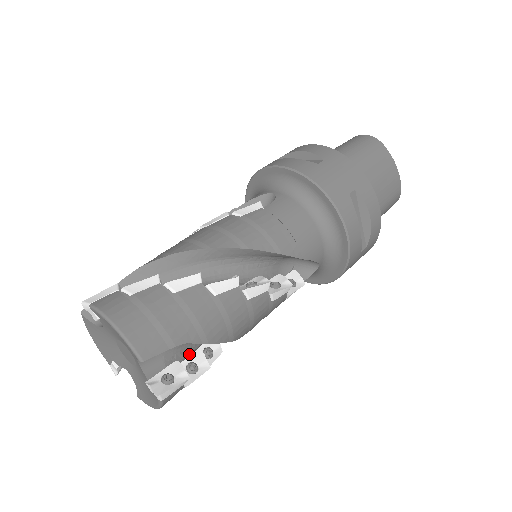
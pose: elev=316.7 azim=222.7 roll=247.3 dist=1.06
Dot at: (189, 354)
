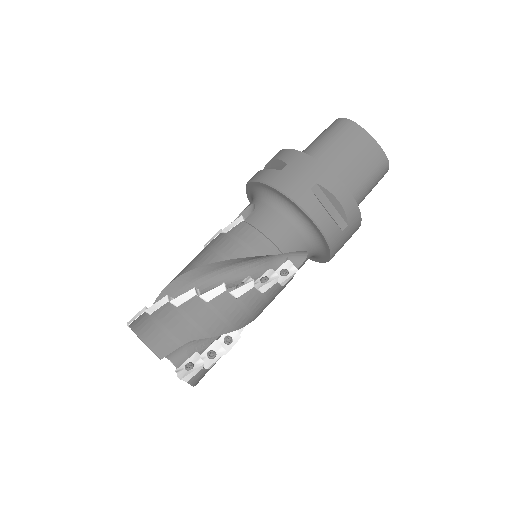
Dot at: (209, 344)
